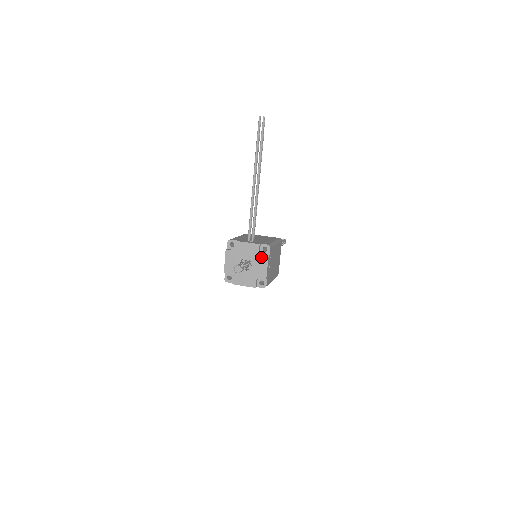
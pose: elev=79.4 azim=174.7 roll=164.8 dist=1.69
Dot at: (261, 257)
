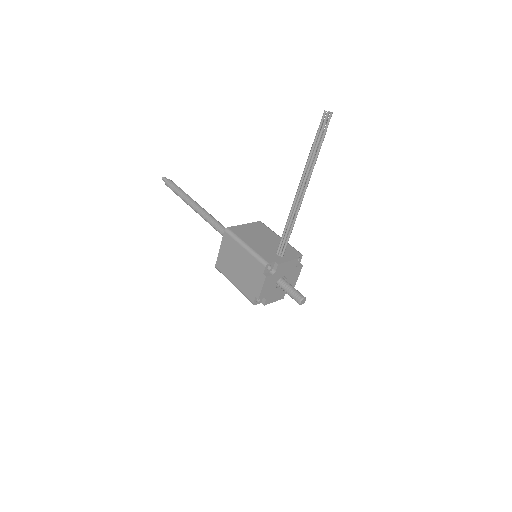
Dot at: (296, 270)
